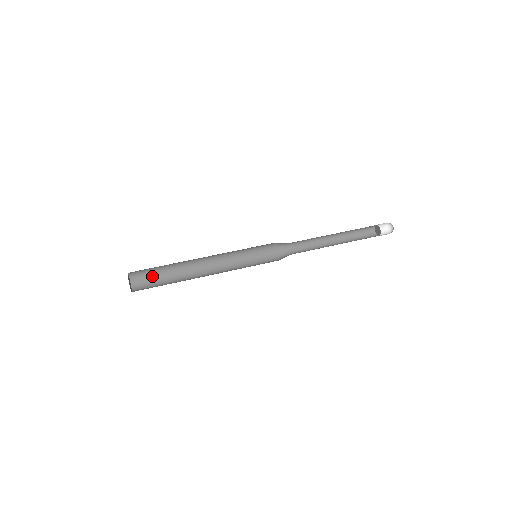
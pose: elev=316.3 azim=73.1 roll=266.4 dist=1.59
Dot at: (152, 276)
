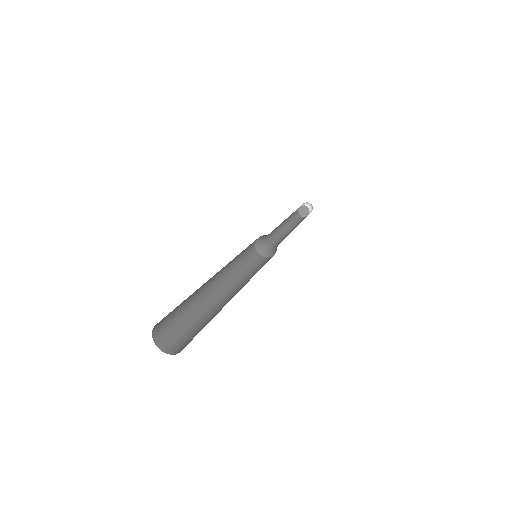
Dot at: (185, 333)
